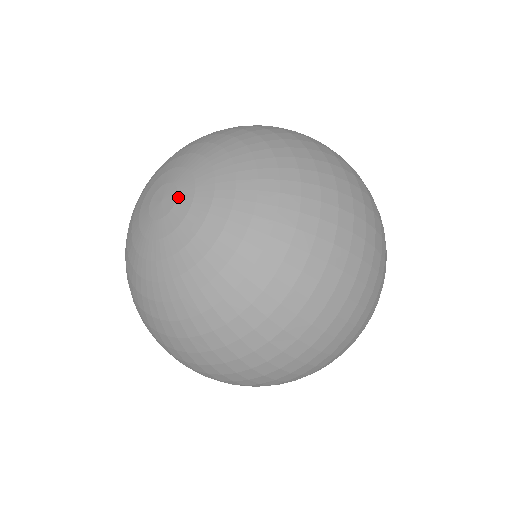
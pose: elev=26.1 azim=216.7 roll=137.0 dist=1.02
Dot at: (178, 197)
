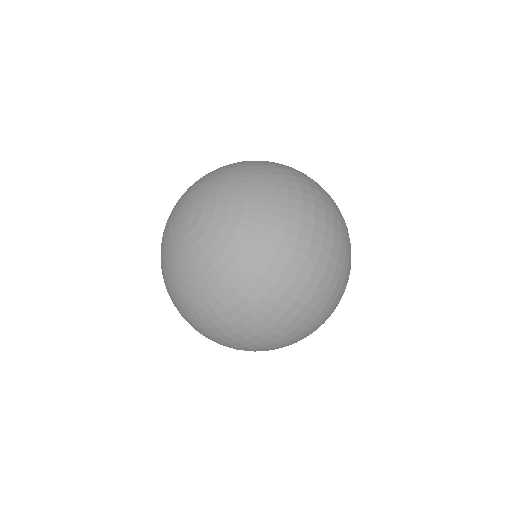
Dot at: (192, 200)
